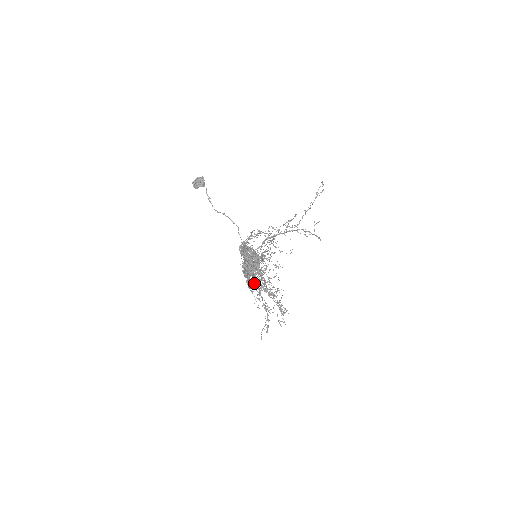
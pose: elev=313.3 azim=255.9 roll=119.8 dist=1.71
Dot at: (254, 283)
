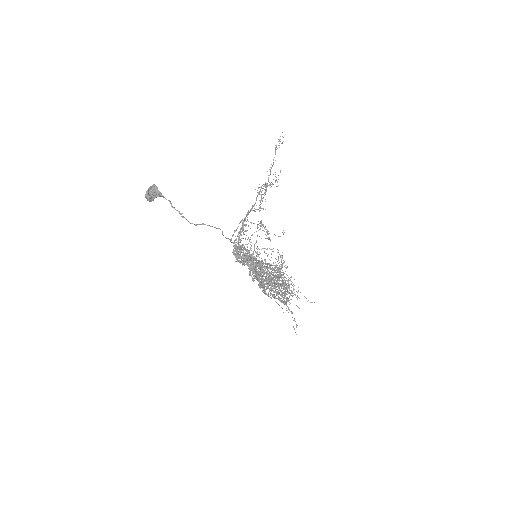
Dot at: occluded
